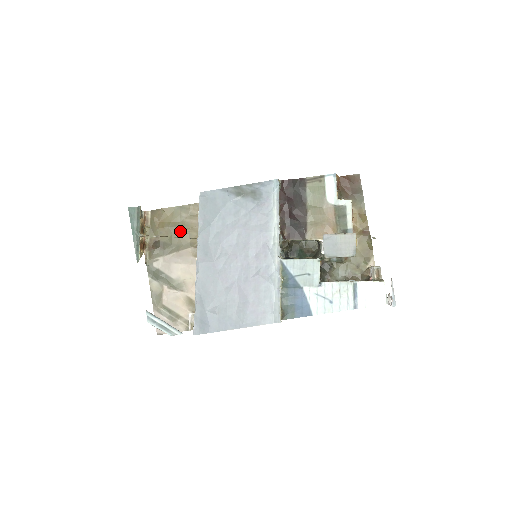
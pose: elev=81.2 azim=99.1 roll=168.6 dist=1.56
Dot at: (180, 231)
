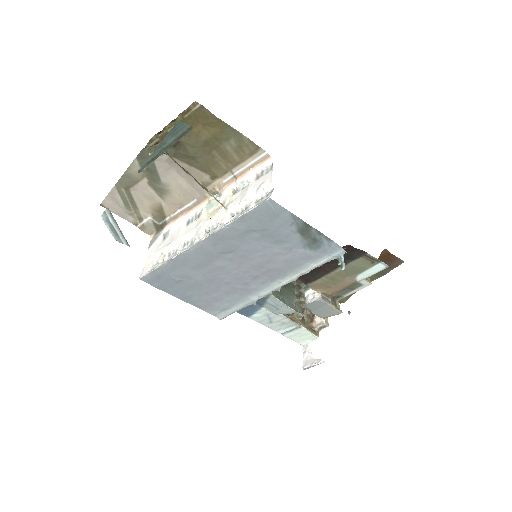
Dot at: (212, 152)
